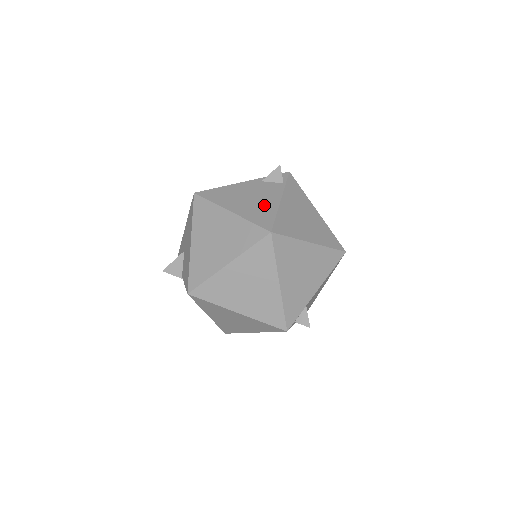
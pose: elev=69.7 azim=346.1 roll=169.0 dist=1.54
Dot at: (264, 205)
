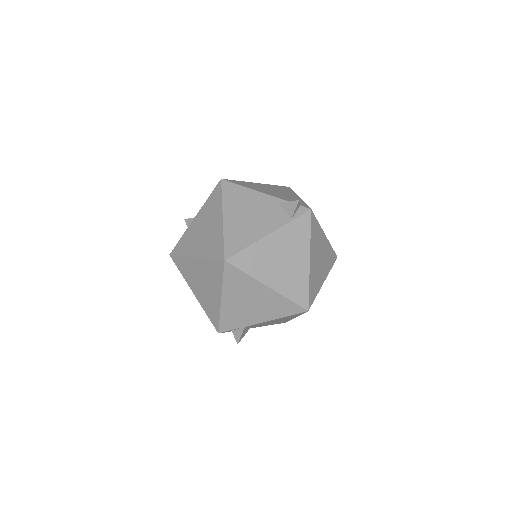
Dot at: (251, 230)
